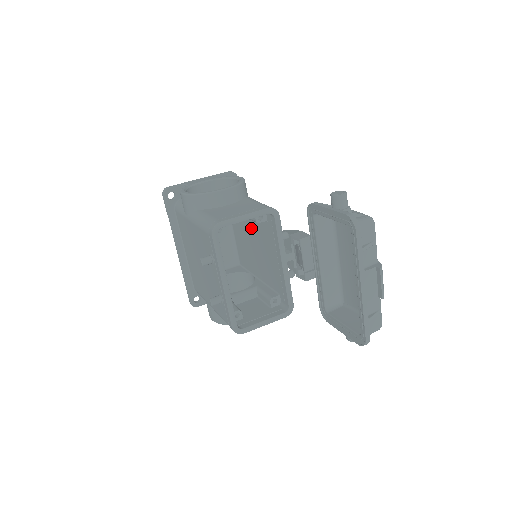
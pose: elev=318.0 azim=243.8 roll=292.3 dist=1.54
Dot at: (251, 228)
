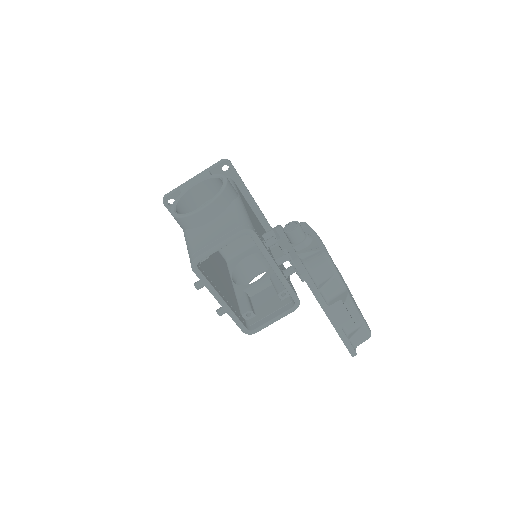
Dot at: occluded
